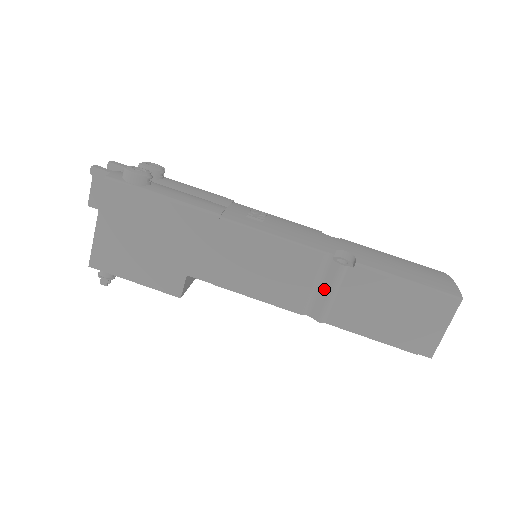
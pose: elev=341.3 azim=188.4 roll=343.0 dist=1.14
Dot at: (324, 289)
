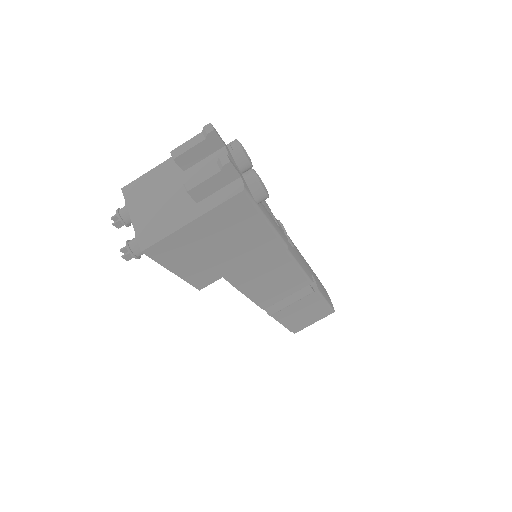
Dot at: (290, 299)
